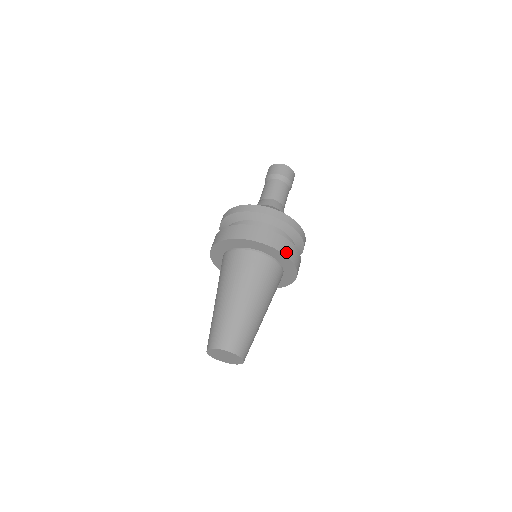
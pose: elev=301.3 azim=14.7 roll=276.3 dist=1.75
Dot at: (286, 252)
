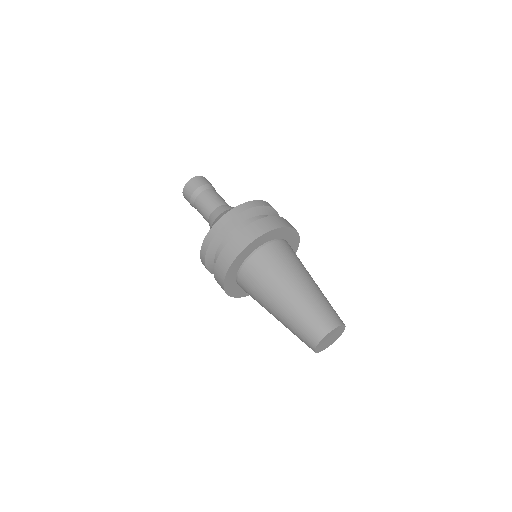
Dot at: (294, 228)
